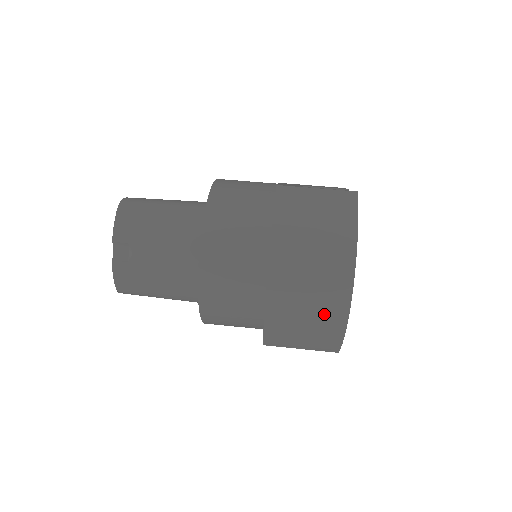
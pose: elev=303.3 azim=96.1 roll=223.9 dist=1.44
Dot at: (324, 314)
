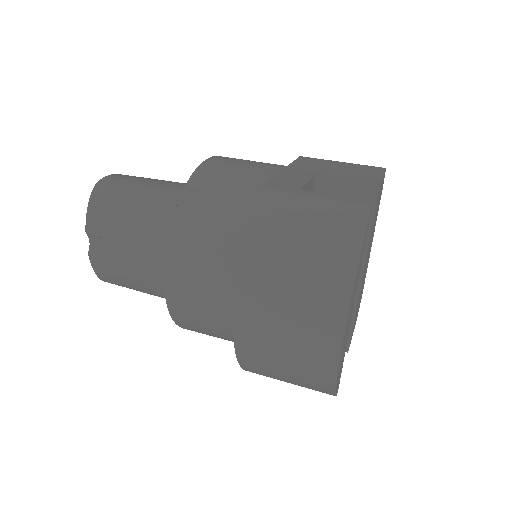
Dot at: (306, 366)
